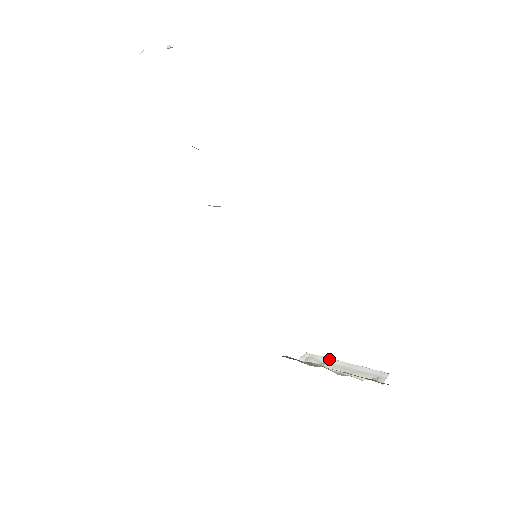
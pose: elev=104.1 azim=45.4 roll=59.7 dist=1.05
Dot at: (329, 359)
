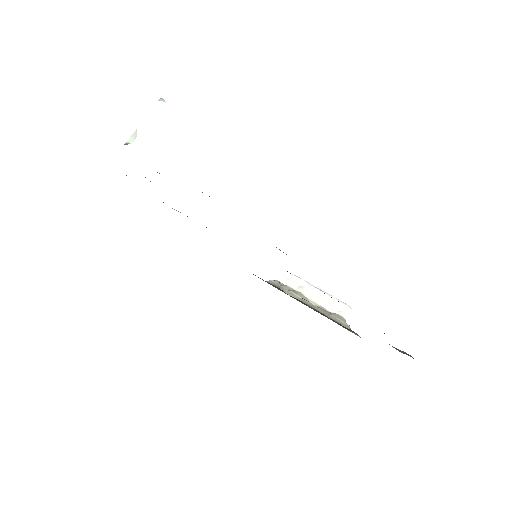
Dot at: (306, 284)
